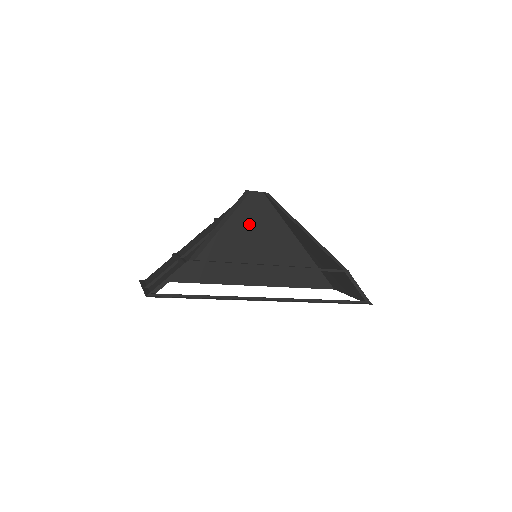
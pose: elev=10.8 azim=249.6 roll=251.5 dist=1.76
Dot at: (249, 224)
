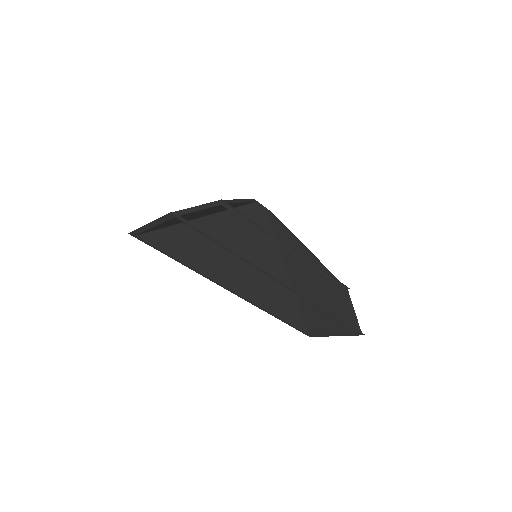
Dot at: (249, 231)
